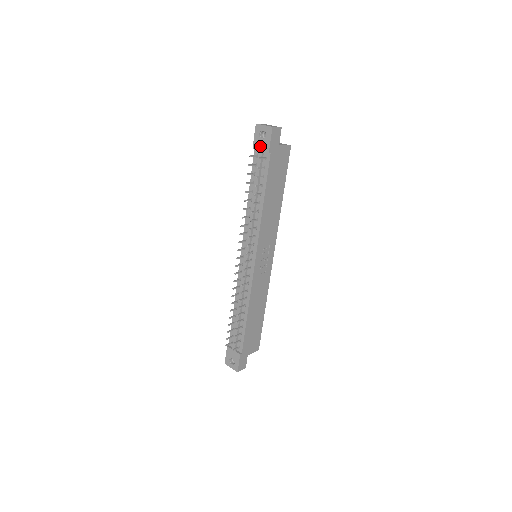
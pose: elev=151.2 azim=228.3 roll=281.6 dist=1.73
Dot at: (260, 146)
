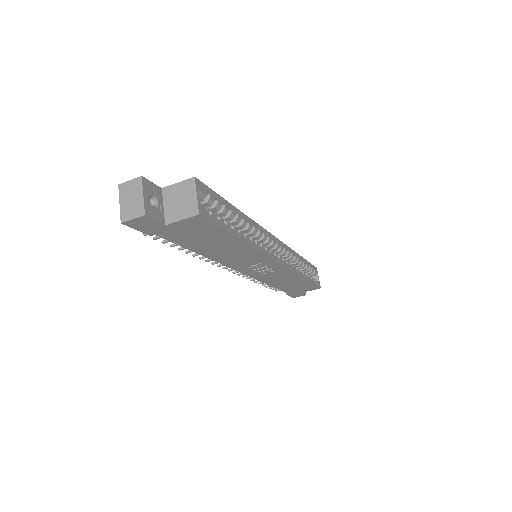
Dot at: occluded
